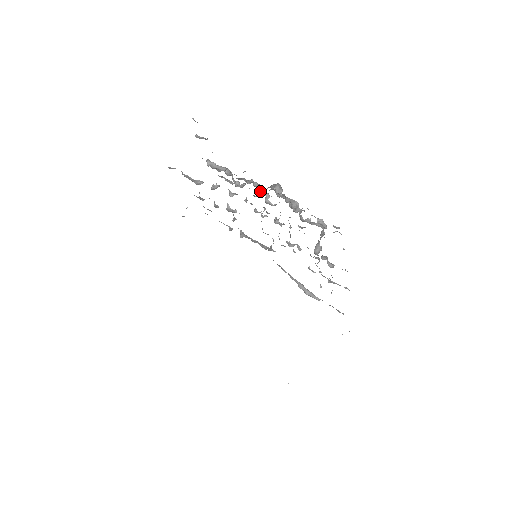
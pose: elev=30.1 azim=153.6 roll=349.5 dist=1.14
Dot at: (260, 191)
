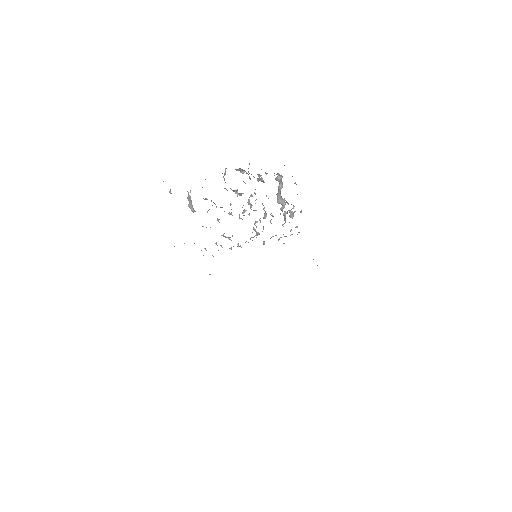
Dot at: (233, 191)
